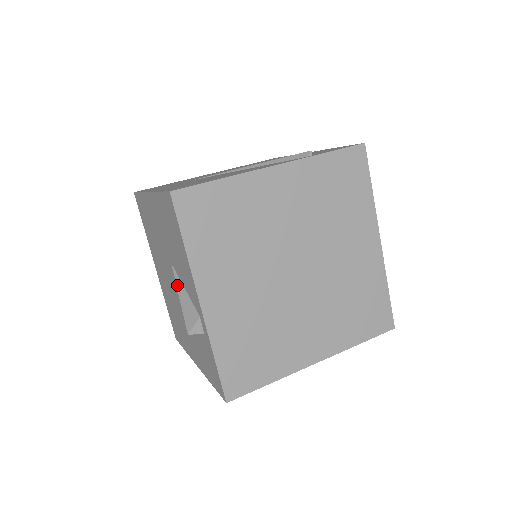
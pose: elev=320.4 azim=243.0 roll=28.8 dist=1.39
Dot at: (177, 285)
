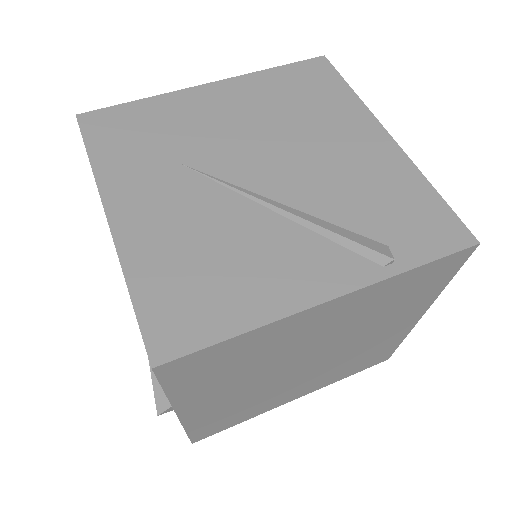
Dot at: occluded
